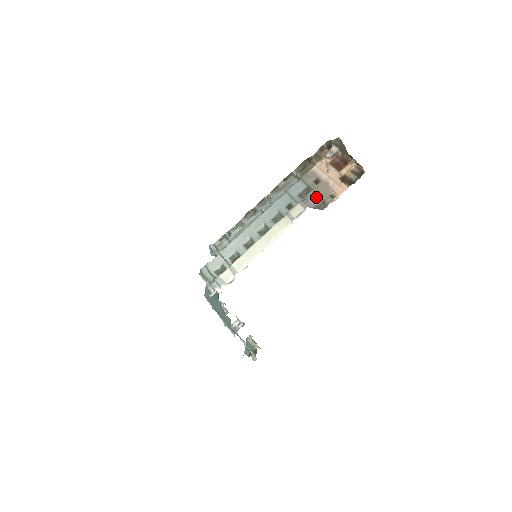
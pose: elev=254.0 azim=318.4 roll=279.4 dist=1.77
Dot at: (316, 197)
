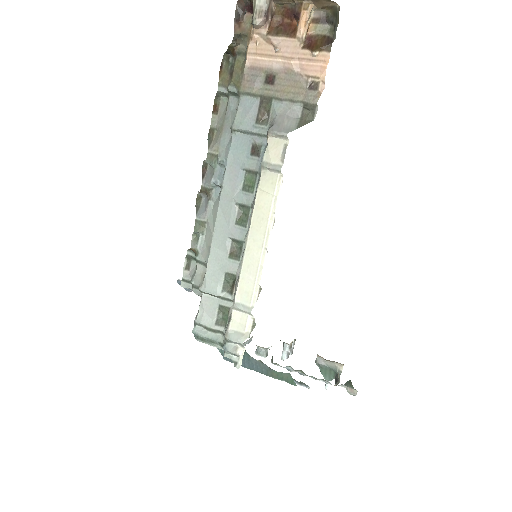
Dot at: (287, 106)
